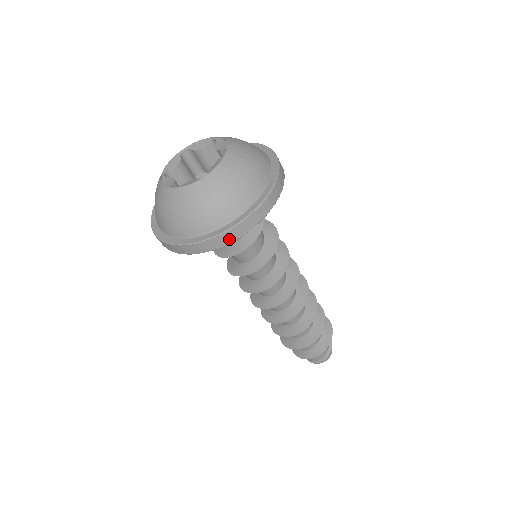
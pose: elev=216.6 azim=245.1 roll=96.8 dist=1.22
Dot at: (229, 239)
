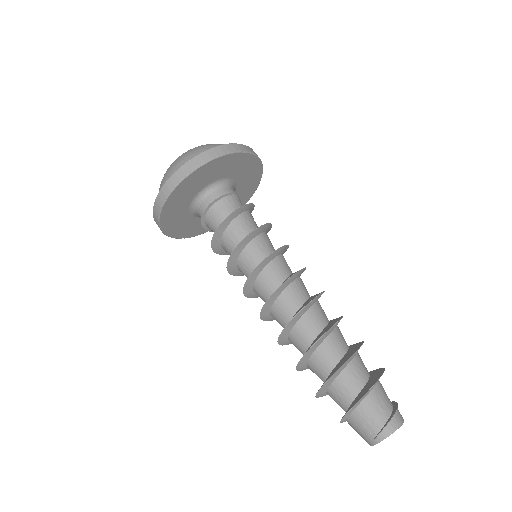
Dot at: (208, 158)
